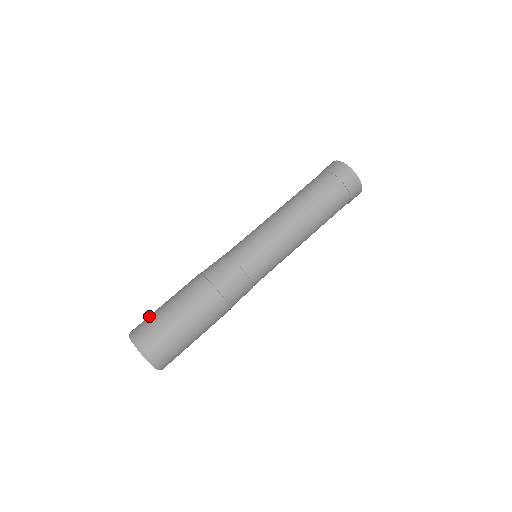
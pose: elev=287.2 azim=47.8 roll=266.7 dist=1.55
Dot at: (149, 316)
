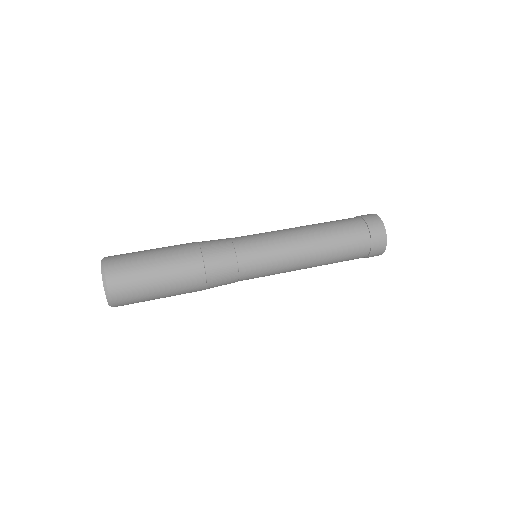
Dot at: occluded
